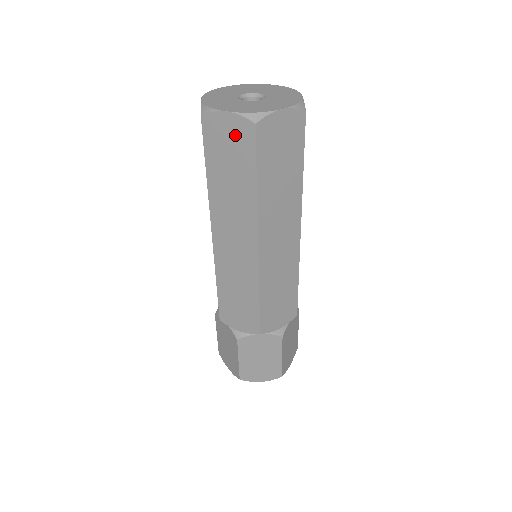
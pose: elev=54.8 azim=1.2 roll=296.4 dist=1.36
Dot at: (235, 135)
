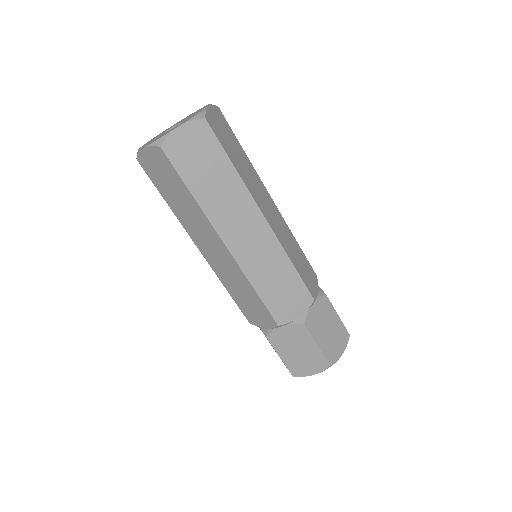
Dot at: (195, 140)
